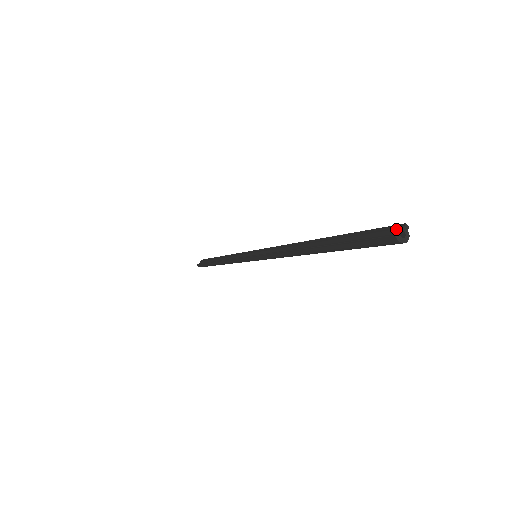
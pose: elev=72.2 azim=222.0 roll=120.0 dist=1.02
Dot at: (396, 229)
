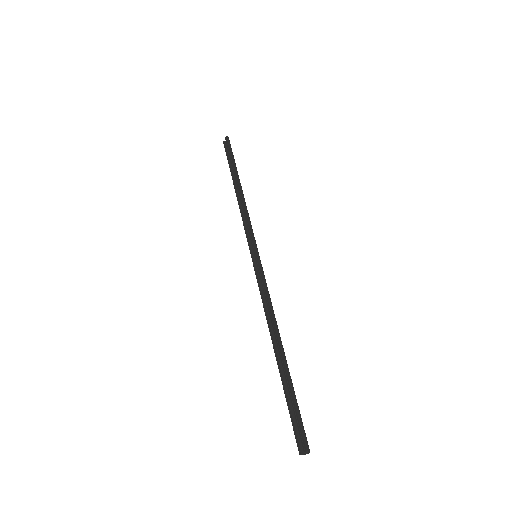
Dot at: (302, 447)
